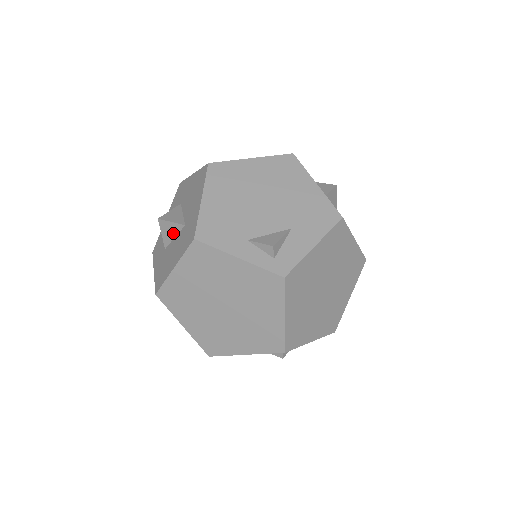
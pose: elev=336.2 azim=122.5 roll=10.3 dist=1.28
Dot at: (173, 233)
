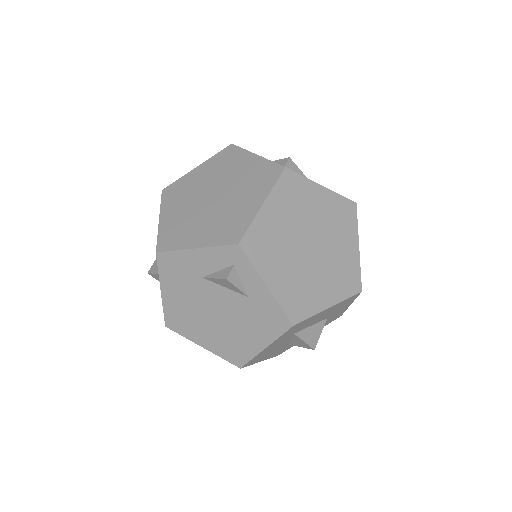
Dot at: occluded
